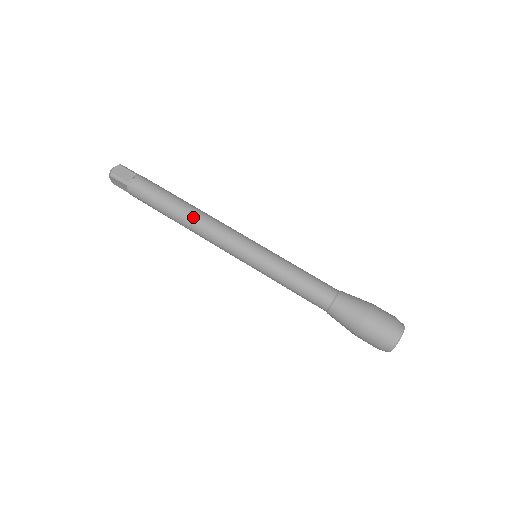
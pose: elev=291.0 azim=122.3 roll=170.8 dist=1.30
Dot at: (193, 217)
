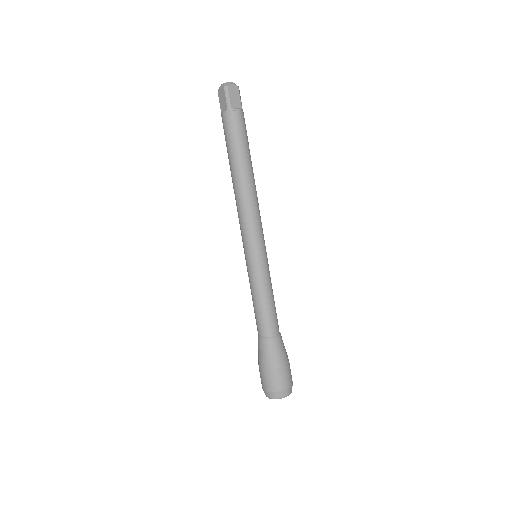
Dot at: (247, 187)
